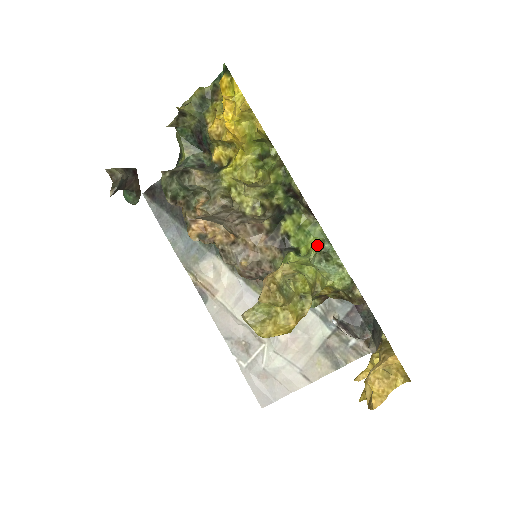
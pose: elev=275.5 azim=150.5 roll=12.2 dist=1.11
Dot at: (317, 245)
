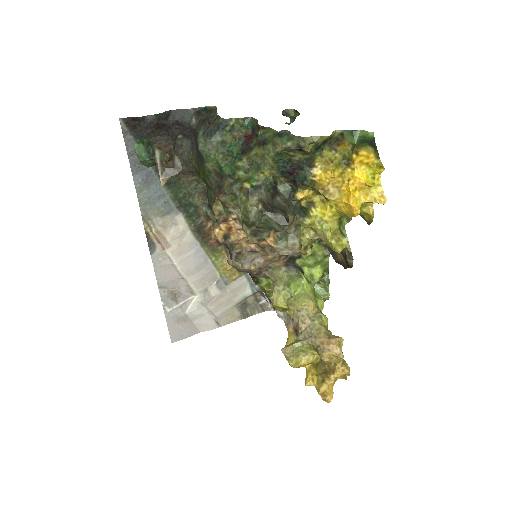
Dot at: (322, 275)
